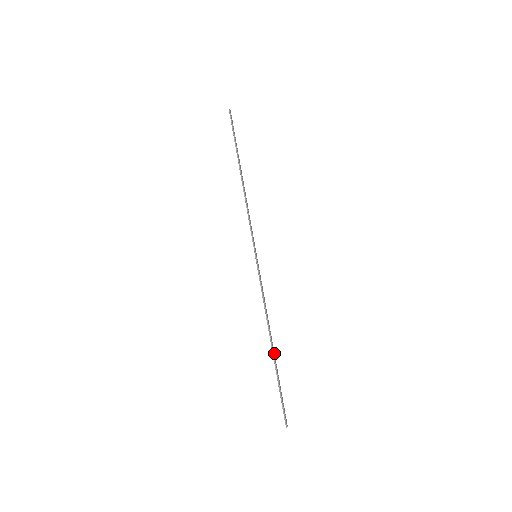
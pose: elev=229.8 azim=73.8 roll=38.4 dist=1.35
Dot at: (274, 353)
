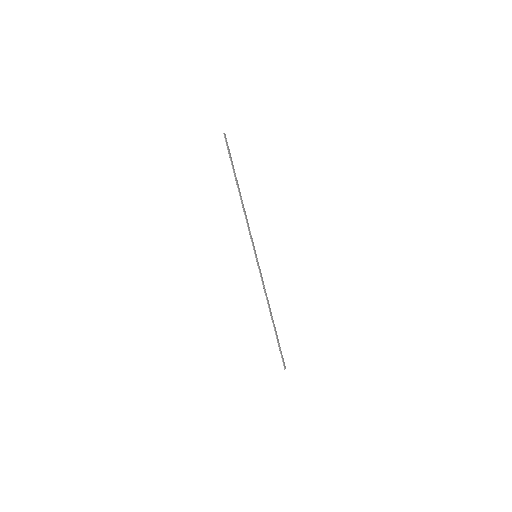
Dot at: occluded
